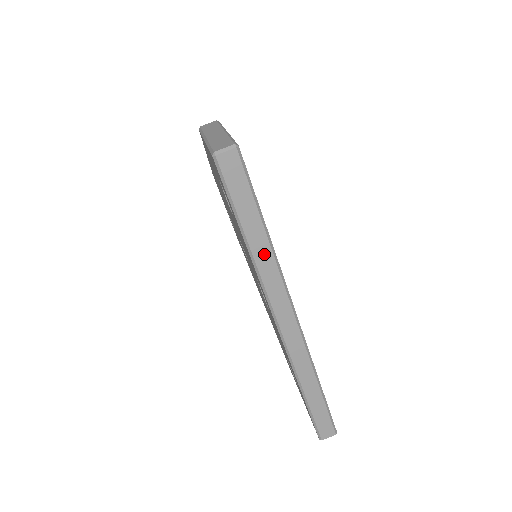
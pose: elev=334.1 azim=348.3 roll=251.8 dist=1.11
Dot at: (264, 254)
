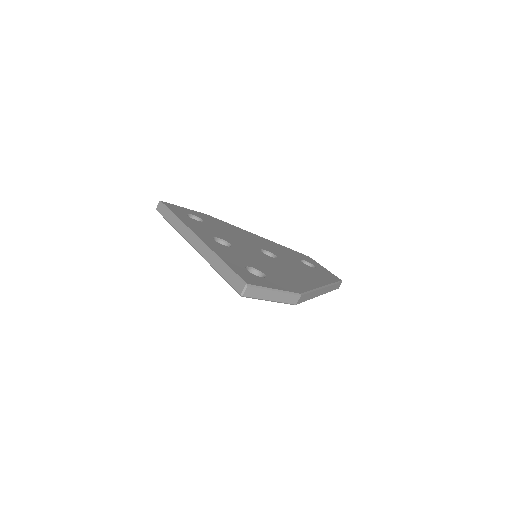
Dot at: (176, 223)
